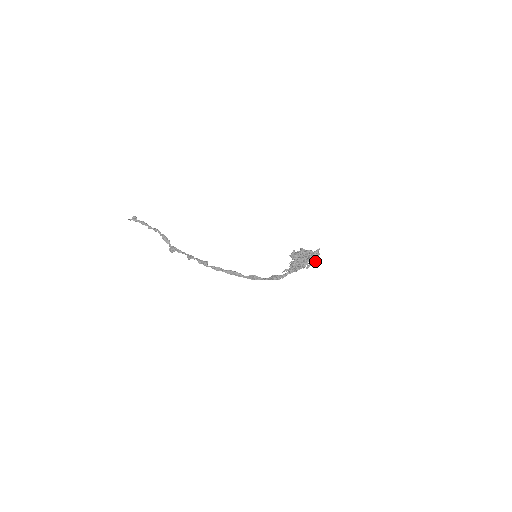
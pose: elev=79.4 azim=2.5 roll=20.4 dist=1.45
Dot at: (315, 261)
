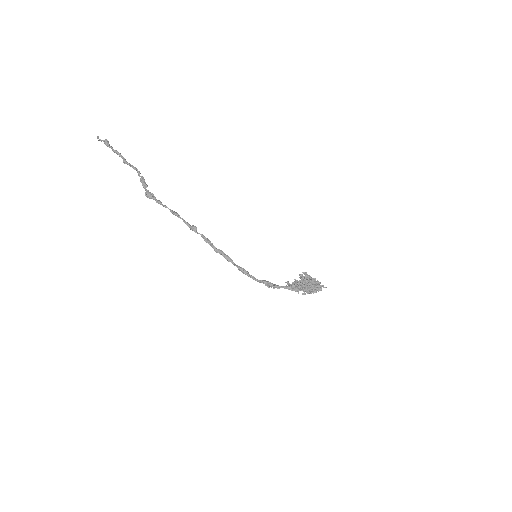
Dot at: occluded
